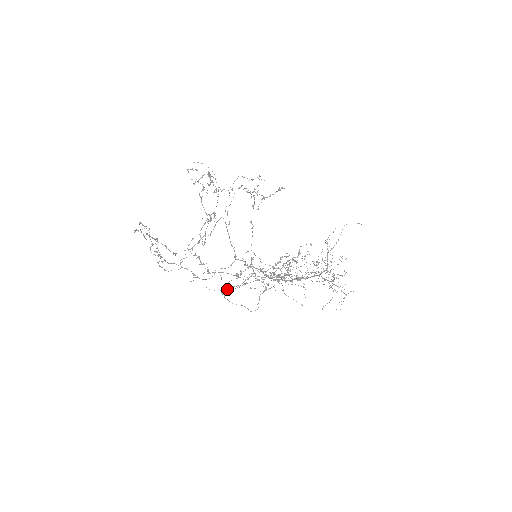
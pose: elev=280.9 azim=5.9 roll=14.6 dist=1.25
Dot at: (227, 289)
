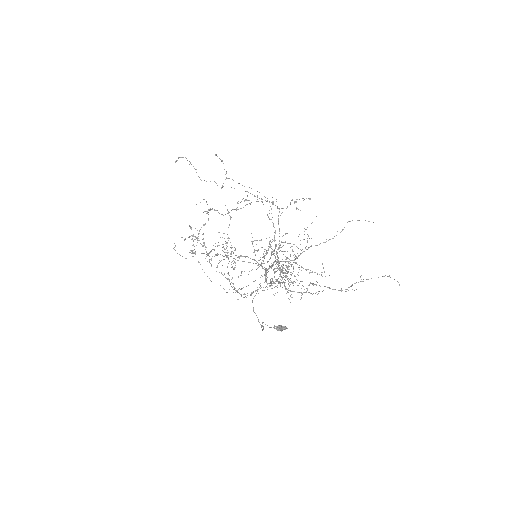
Dot at: (285, 326)
